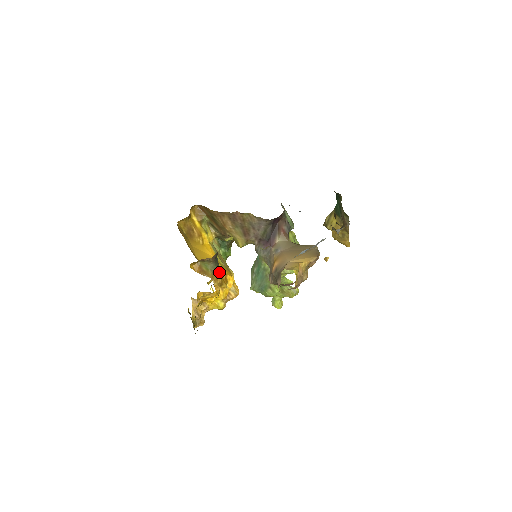
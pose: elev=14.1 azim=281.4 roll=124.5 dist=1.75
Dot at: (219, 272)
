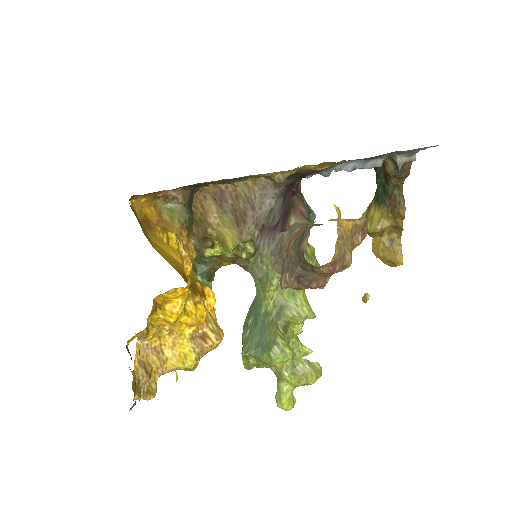
Dot at: (192, 279)
